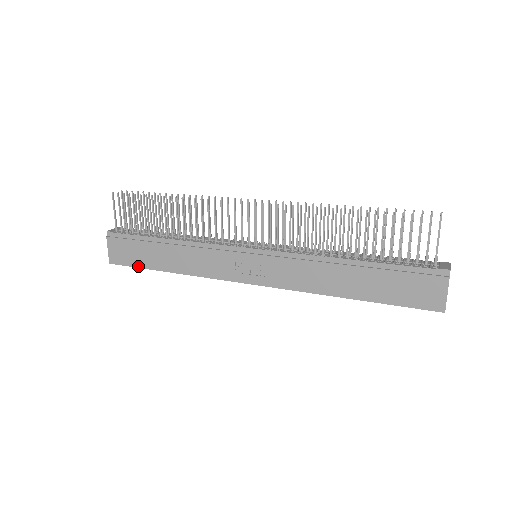
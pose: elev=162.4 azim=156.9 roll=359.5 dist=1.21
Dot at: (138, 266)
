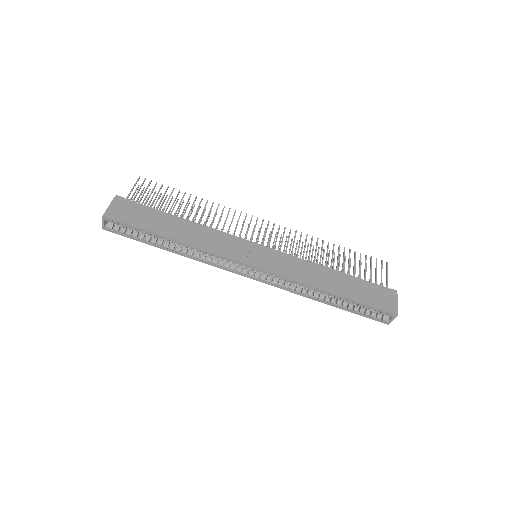
Dot at: (138, 226)
